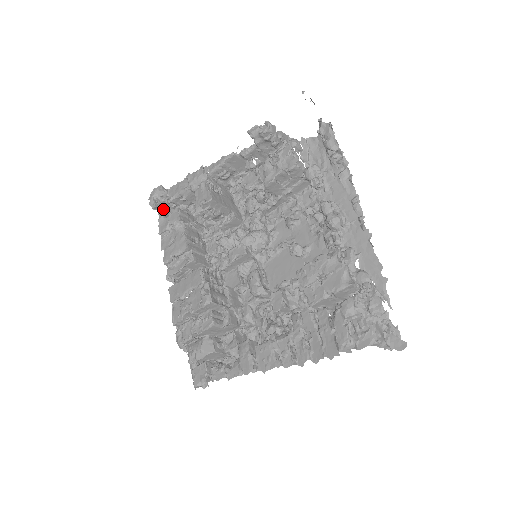
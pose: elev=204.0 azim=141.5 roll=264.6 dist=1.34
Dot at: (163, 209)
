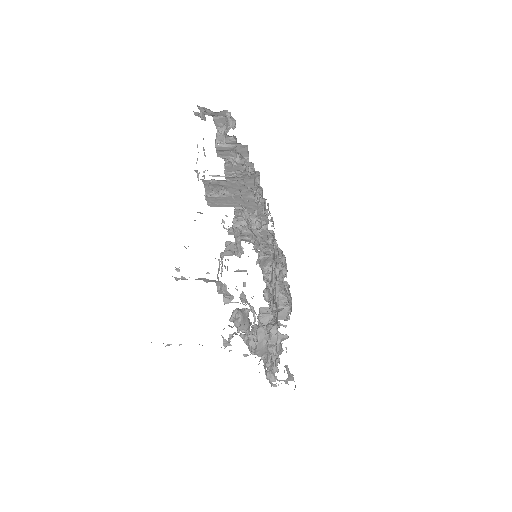
Dot at: (215, 114)
